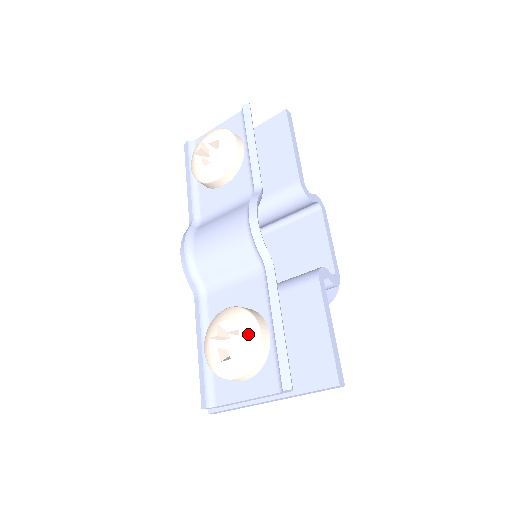
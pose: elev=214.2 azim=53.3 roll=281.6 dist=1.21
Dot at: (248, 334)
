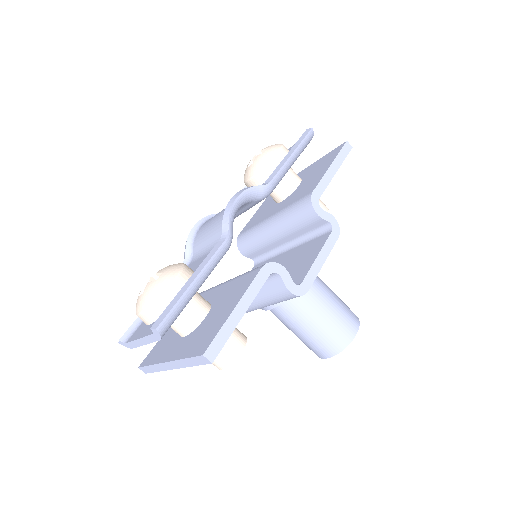
Dot at: (165, 277)
